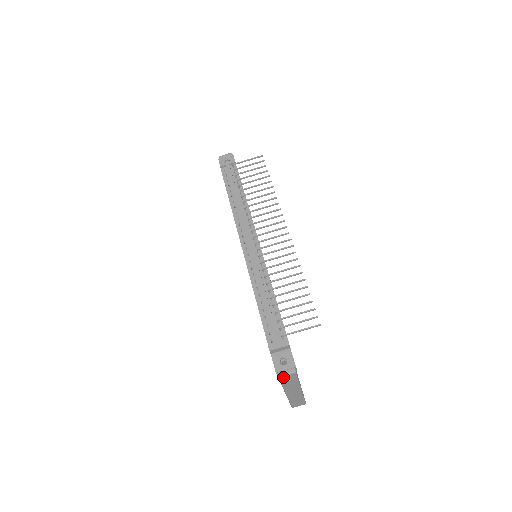
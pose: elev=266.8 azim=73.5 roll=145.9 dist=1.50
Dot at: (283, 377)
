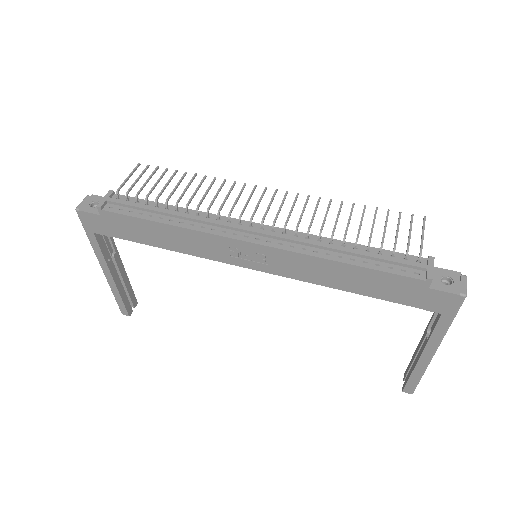
Dot at: (464, 295)
